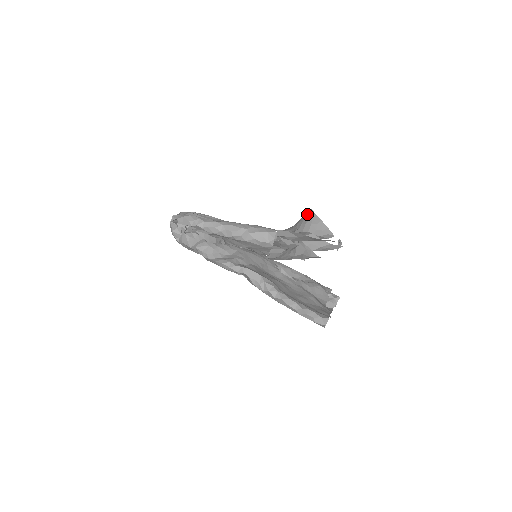
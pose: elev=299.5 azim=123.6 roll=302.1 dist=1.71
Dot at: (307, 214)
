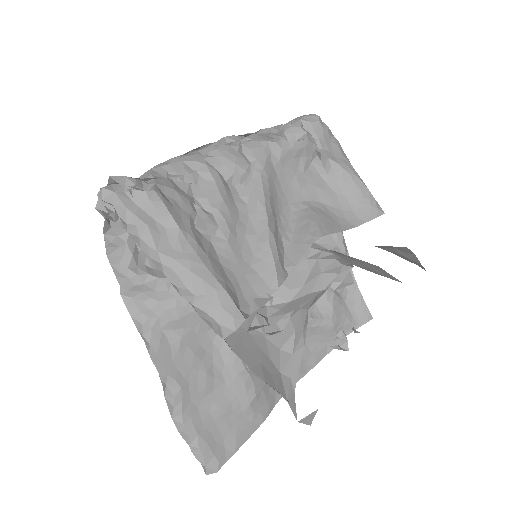
Dot at: occluded
